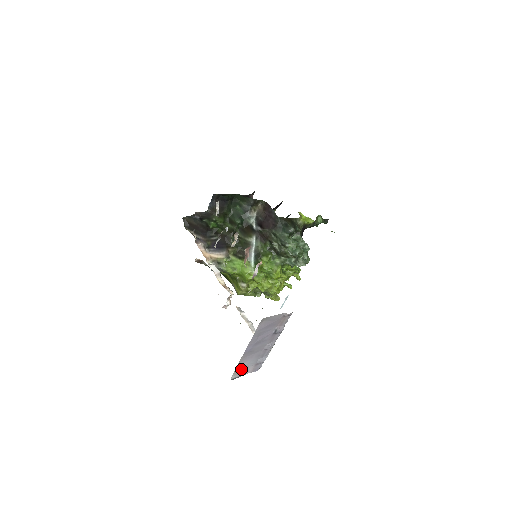
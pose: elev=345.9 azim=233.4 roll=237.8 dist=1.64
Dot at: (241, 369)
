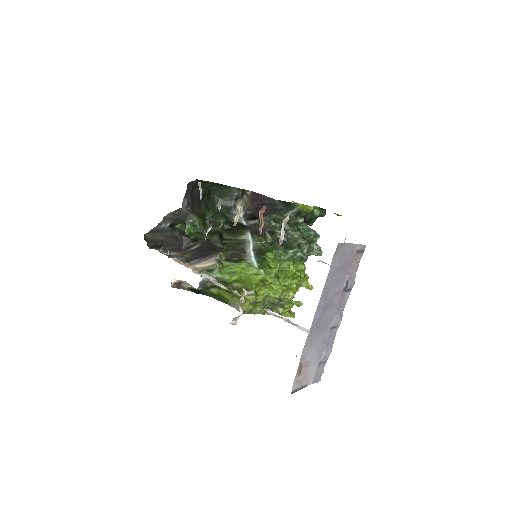
Dot at: (302, 371)
